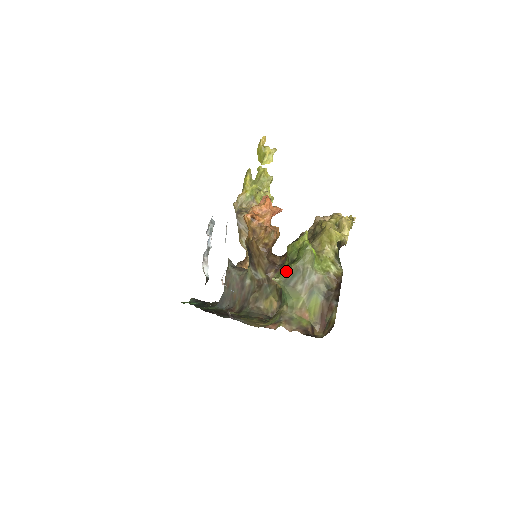
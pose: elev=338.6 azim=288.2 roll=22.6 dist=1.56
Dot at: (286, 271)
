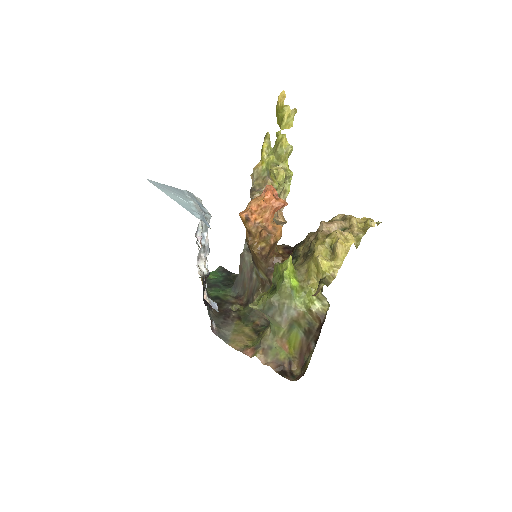
Dot at: (264, 300)
